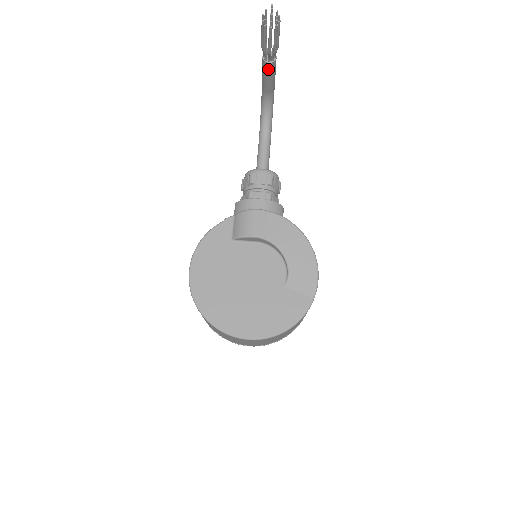
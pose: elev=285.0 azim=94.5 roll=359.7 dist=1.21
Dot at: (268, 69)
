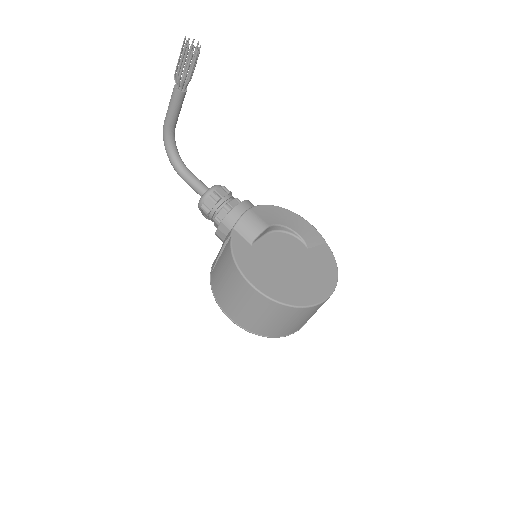
Dot at: (182, 99)
